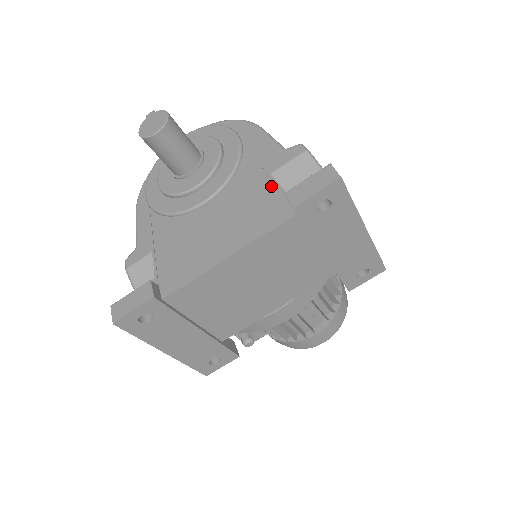
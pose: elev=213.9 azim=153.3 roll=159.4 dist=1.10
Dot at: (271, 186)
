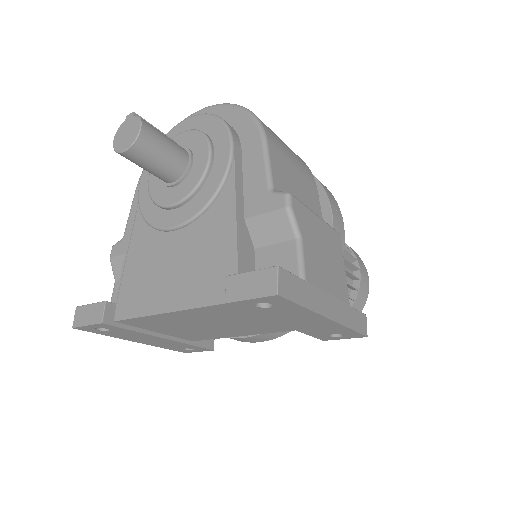
Dot at: (231, 247)
